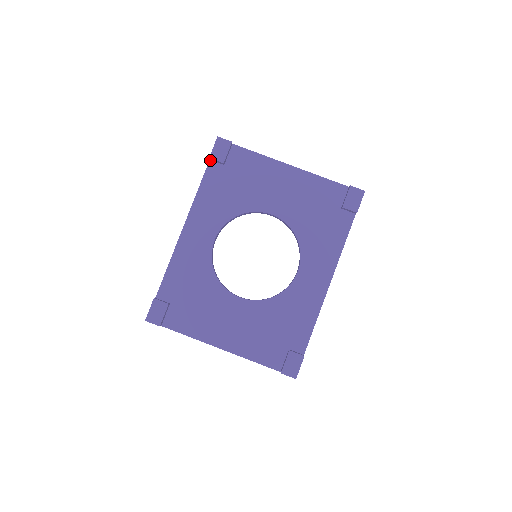
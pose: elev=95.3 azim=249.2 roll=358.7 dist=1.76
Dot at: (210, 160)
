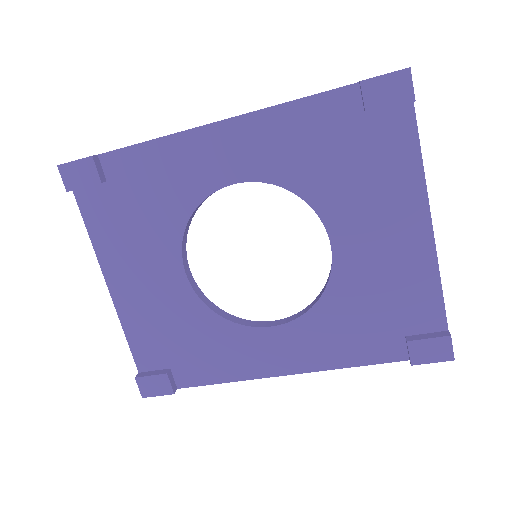
Dot at: (359, 83)
